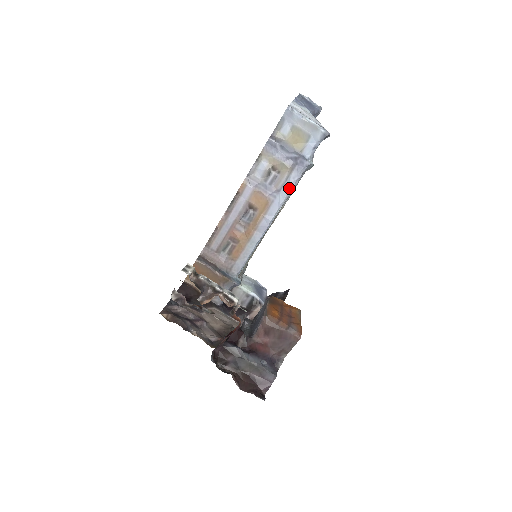
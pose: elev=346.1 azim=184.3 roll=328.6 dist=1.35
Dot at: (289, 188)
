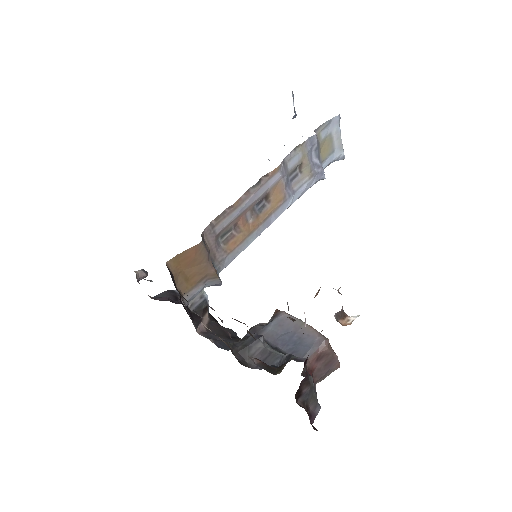
Dot at: (302, 193)
